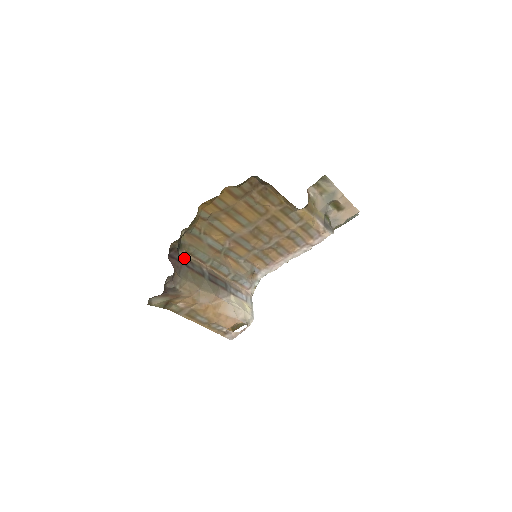
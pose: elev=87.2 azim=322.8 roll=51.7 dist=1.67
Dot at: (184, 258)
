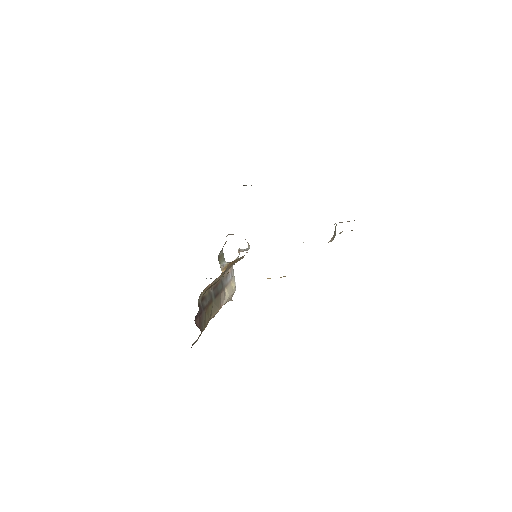
Dot at: (201, 301)
